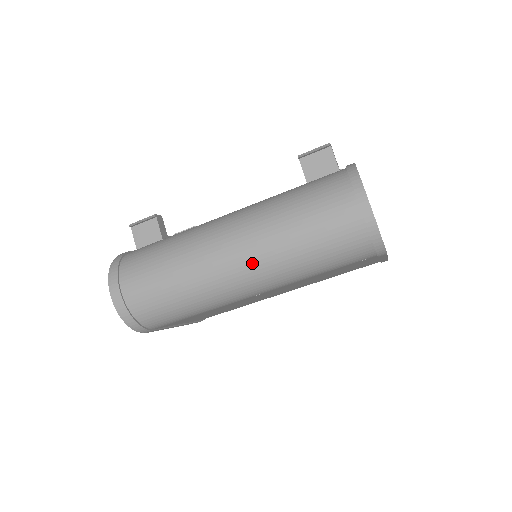
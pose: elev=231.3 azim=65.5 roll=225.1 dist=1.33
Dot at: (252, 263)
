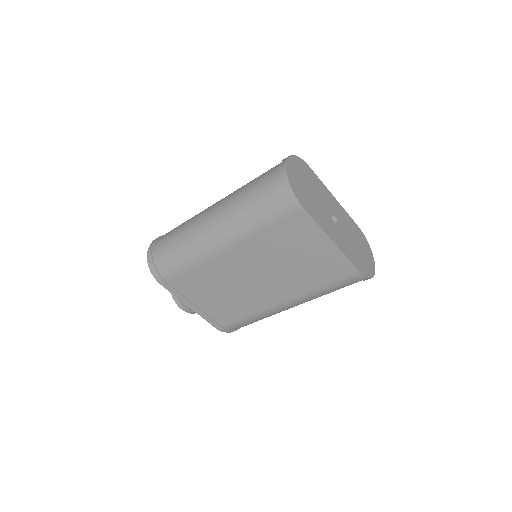
Dot at: (218, 214)
